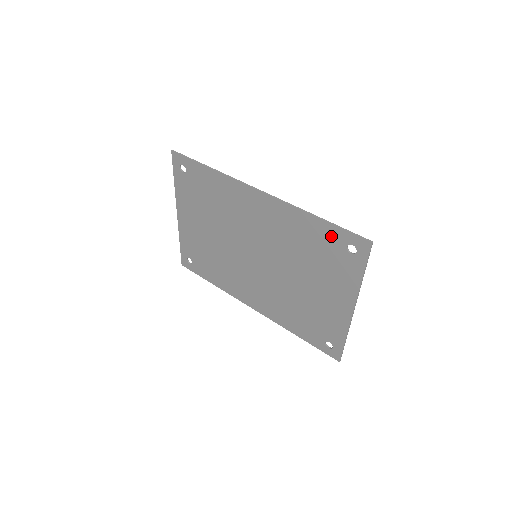
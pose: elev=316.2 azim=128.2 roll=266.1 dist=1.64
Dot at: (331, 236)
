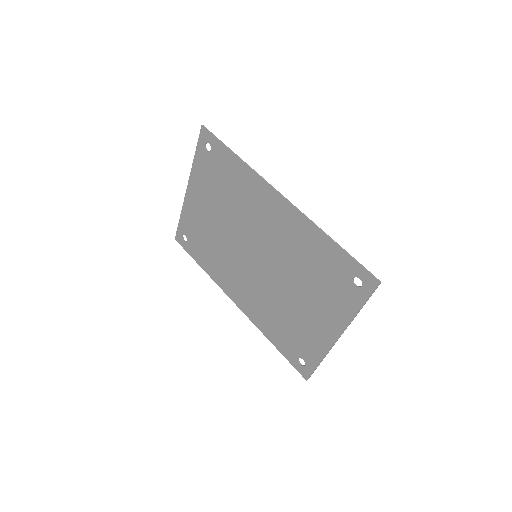
Dot at: (341, 263)
